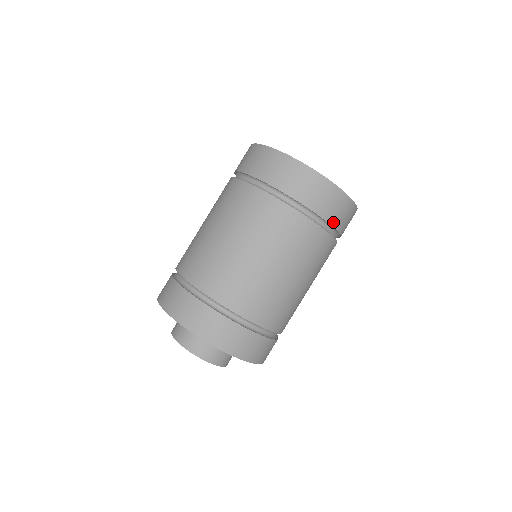
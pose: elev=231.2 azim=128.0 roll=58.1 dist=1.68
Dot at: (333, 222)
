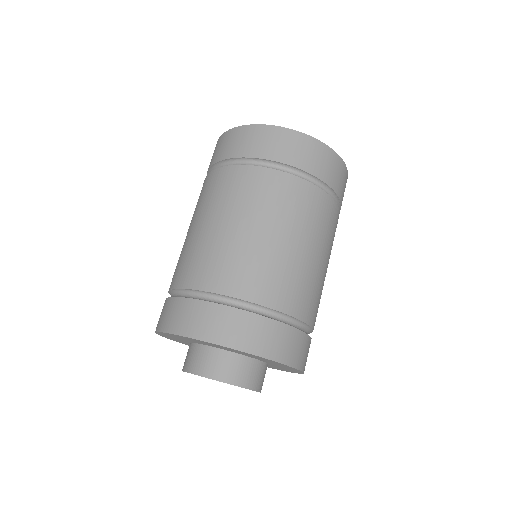
Dot at: (329, 182)
